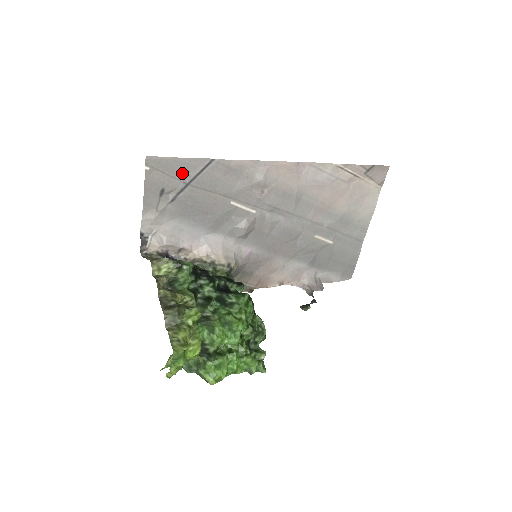
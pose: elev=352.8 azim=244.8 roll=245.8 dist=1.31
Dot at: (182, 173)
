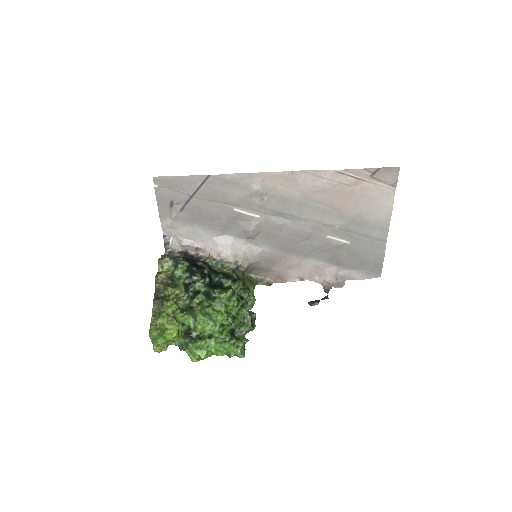
Dot at: (185, 188)
